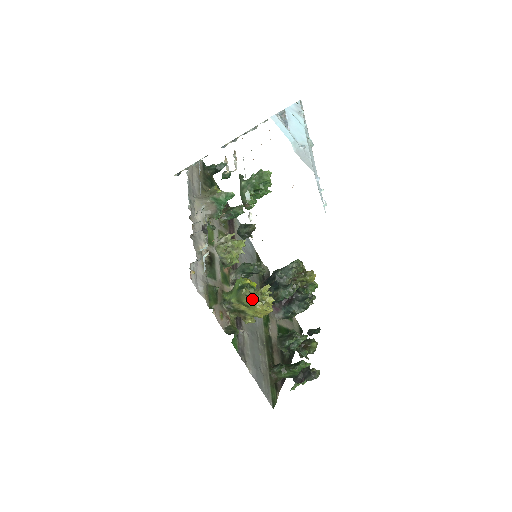
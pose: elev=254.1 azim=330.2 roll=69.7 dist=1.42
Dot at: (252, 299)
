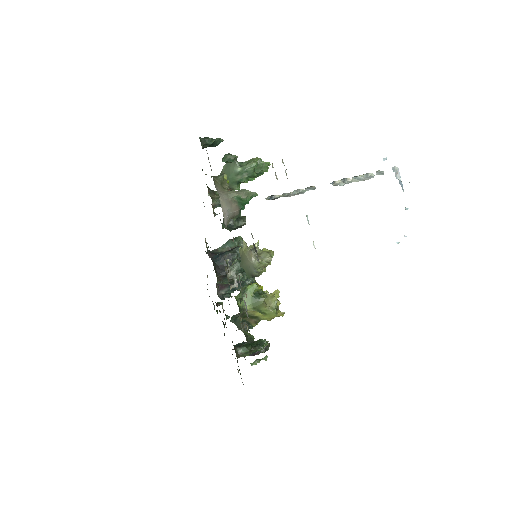
Dot at: (270, 307)
